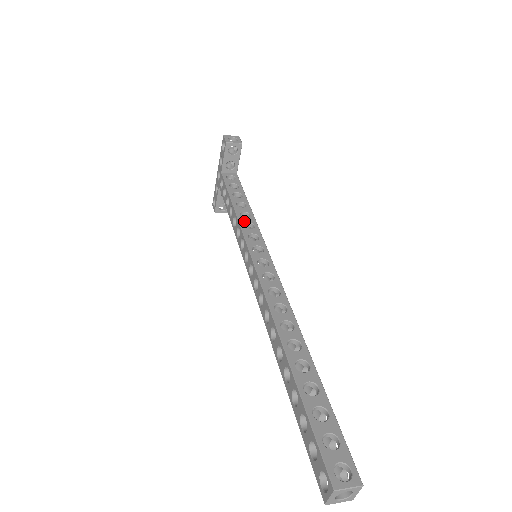
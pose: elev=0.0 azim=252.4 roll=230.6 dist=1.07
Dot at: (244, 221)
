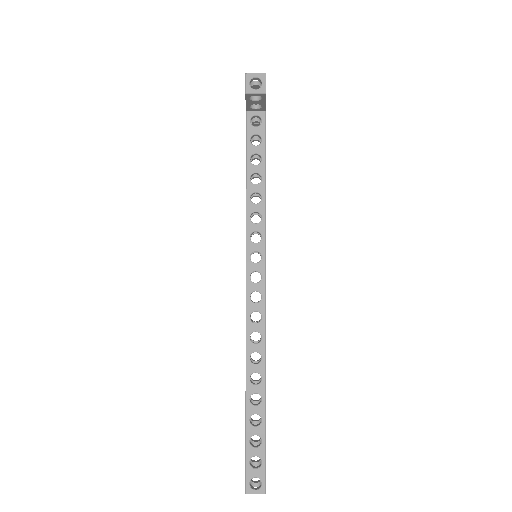
Dot at: (252, 210)
